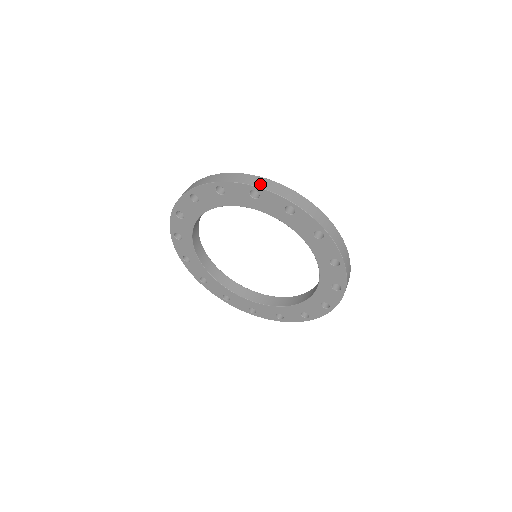
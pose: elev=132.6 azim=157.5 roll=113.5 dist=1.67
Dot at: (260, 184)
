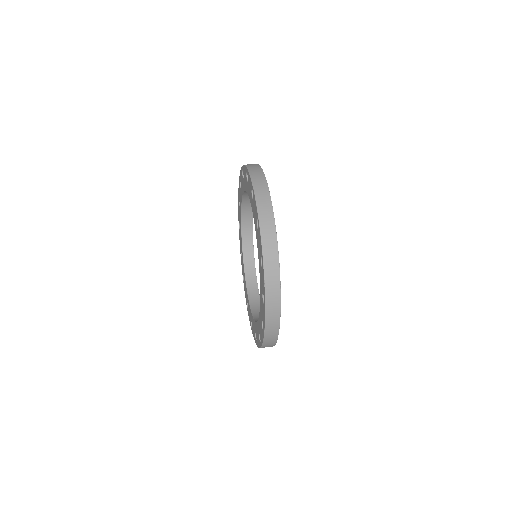
Dot at: (258, 188)
